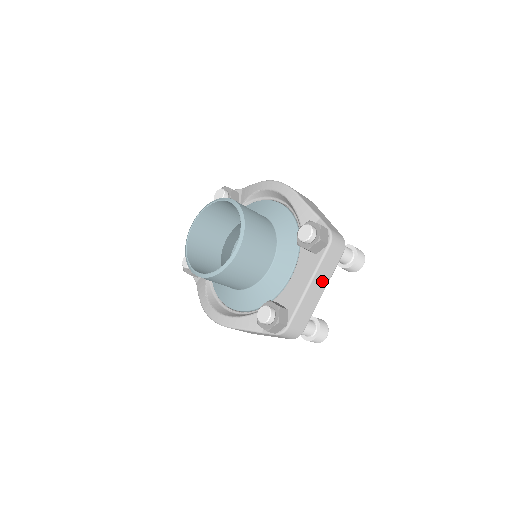
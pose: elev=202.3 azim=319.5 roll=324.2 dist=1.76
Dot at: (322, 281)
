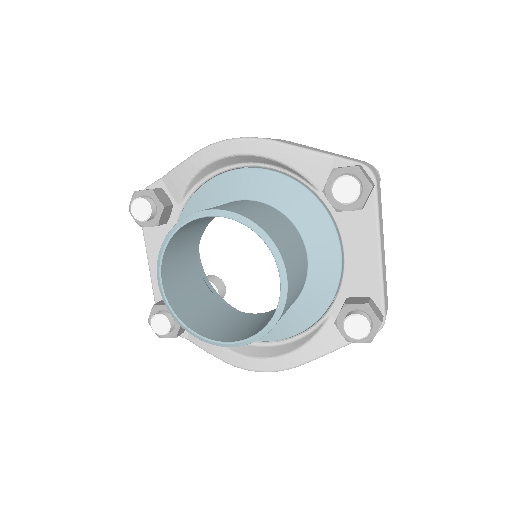
Dot at: (382, 234)
